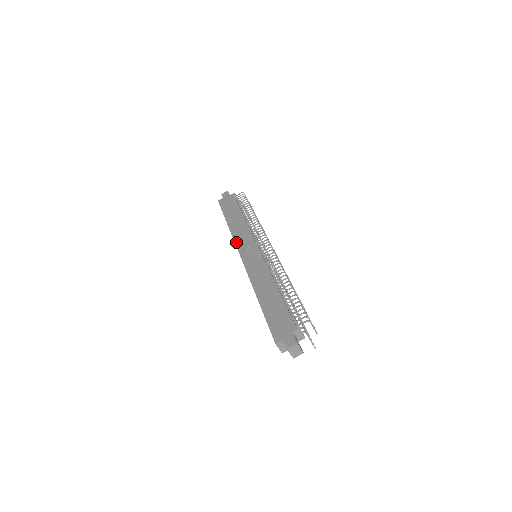
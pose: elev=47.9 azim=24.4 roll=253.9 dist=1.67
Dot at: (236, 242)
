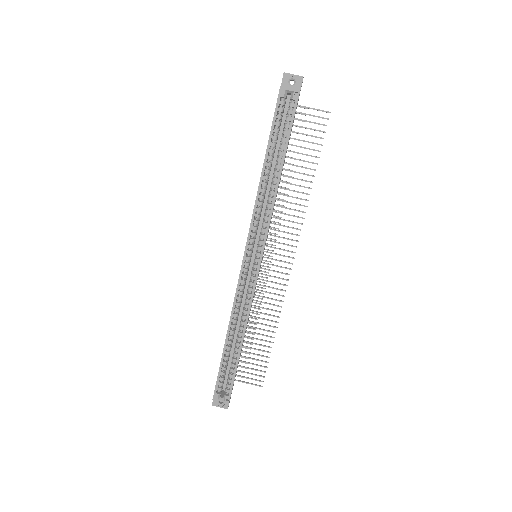
Dot at: (236, 289)
